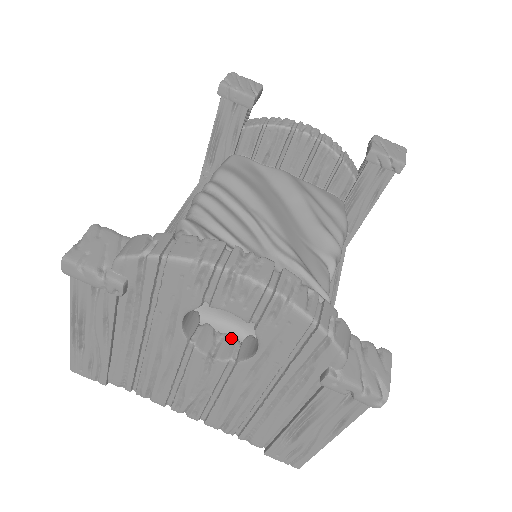
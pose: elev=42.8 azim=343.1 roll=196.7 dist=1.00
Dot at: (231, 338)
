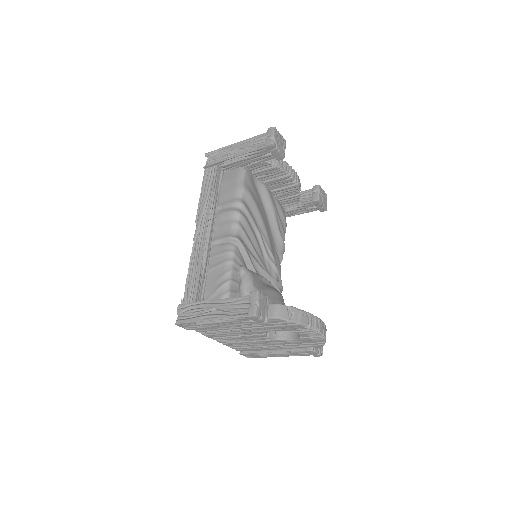
Dot at: occluded
